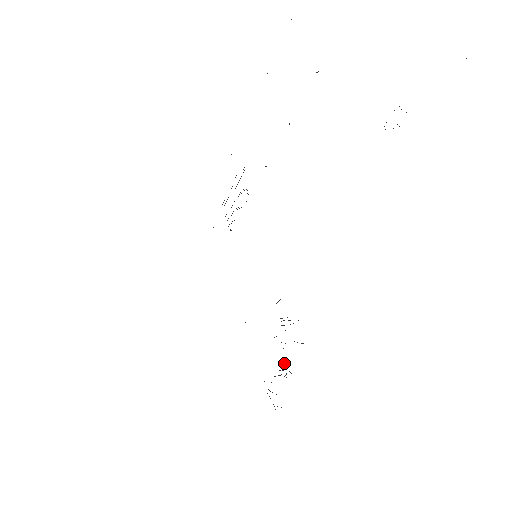
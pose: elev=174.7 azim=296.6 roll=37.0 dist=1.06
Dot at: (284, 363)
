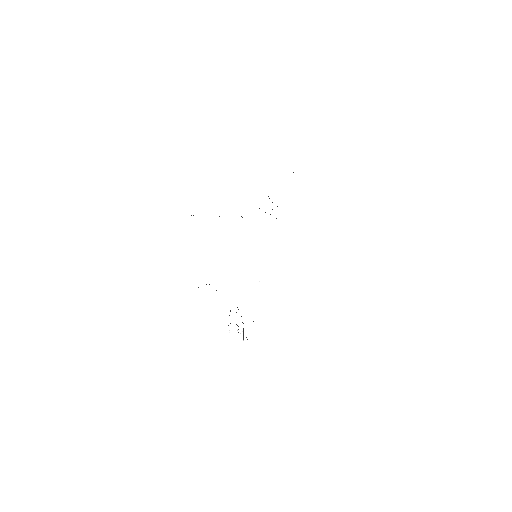
Dot at: occluded
